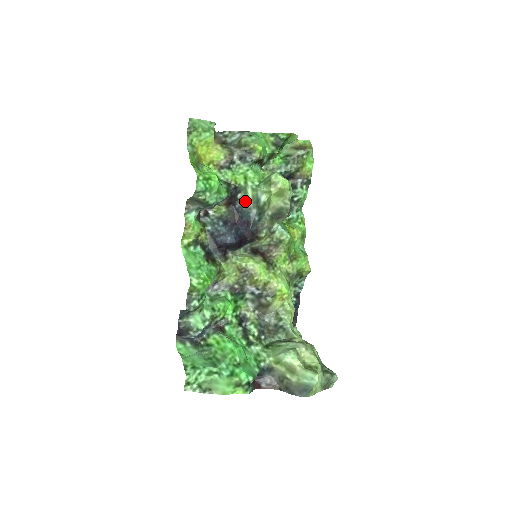
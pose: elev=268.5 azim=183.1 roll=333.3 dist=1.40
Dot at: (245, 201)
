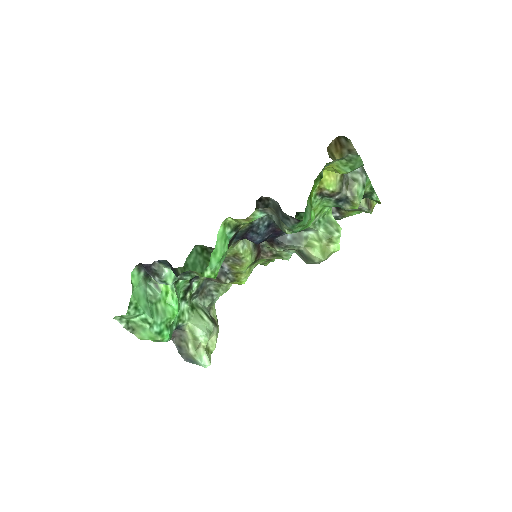
Dot at: occluded
